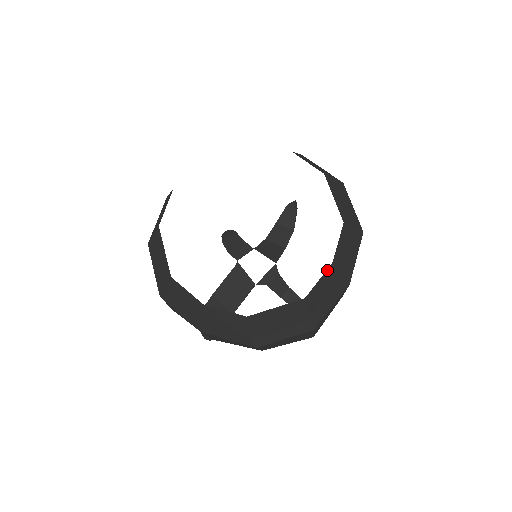
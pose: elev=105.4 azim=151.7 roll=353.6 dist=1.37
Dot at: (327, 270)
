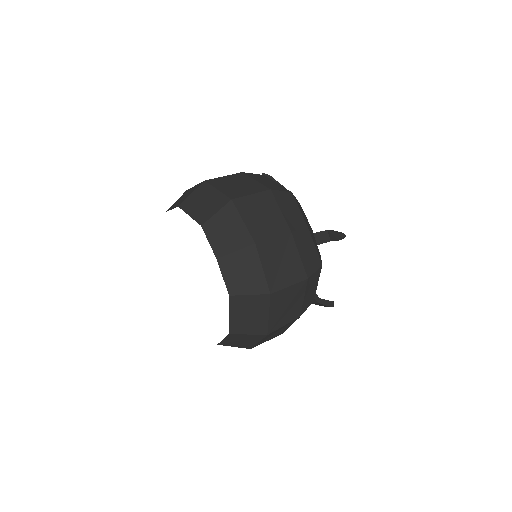
Dot at: (220, 266)
